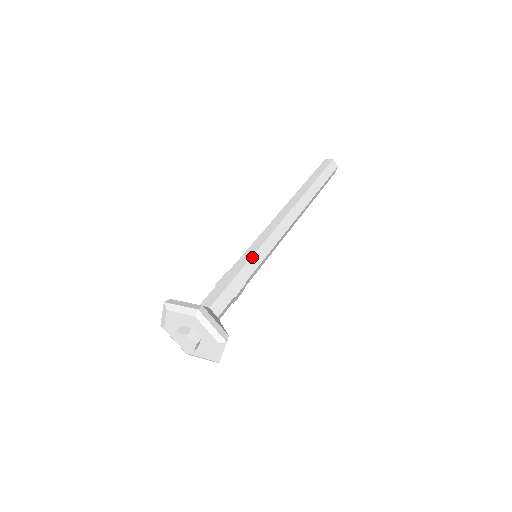
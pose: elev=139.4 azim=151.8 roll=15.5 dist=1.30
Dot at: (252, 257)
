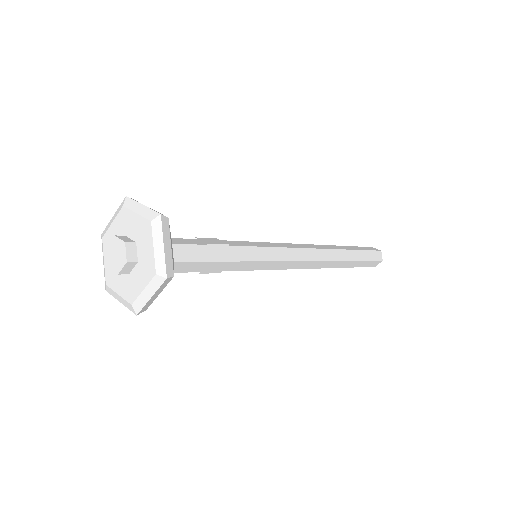
Dot at: (243, 242)
